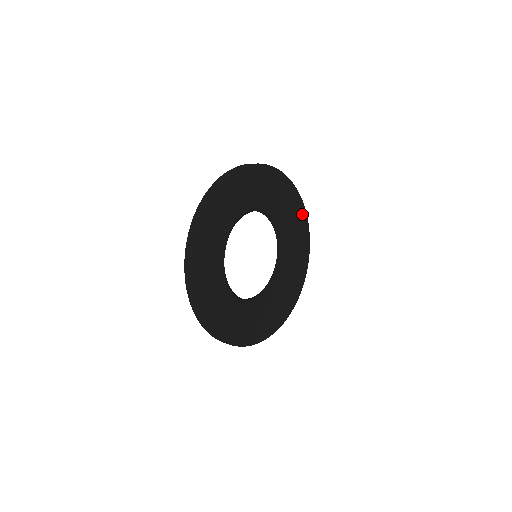
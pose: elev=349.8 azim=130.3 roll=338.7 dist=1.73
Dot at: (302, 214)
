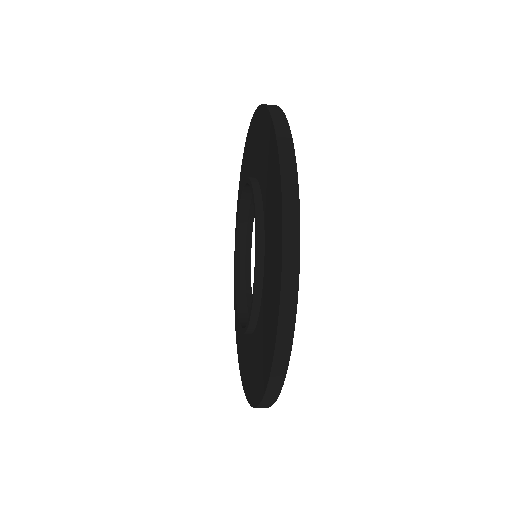
Dot at: occluded
